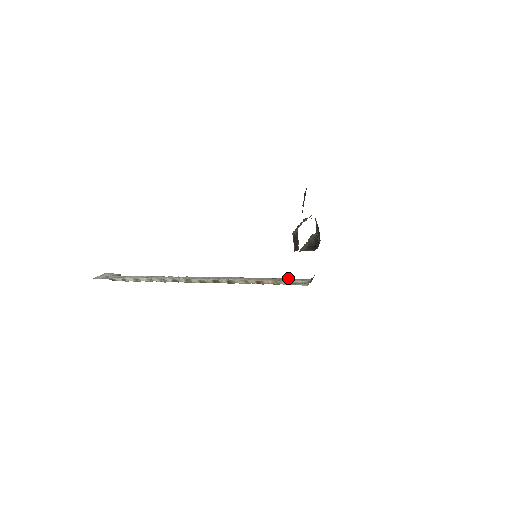
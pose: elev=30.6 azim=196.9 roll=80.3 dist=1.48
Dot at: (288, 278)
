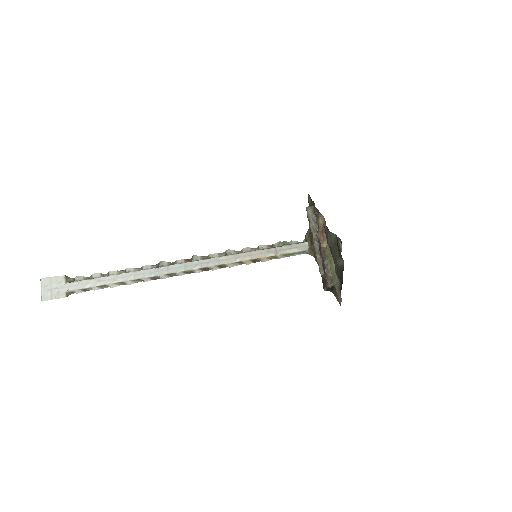
Dot at: (282, 247)
